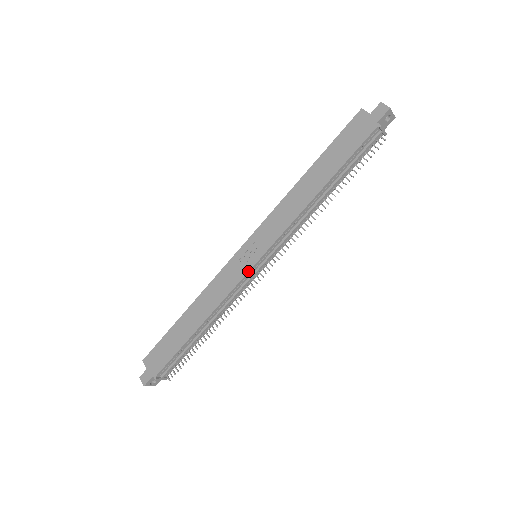
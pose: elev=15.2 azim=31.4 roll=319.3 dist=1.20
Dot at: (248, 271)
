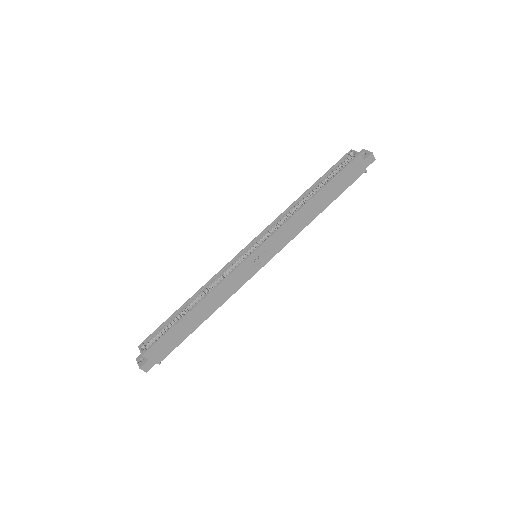
Dot at: occluded
